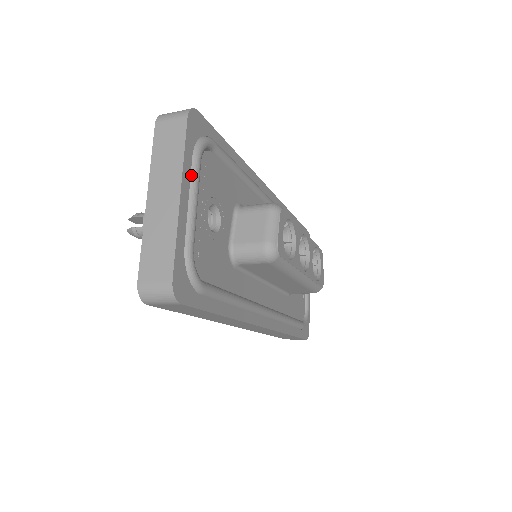
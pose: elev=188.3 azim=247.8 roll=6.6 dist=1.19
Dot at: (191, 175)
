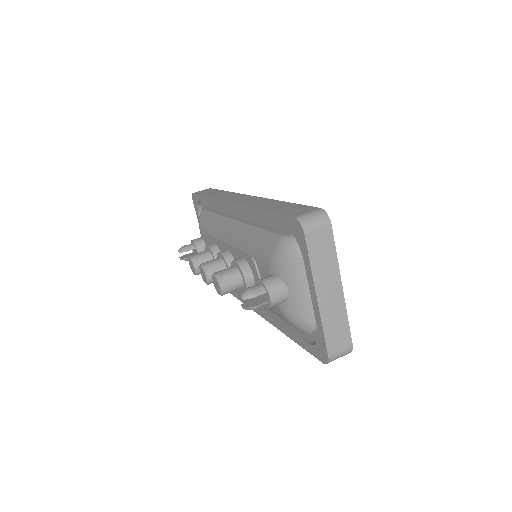
Dot at: occluded
